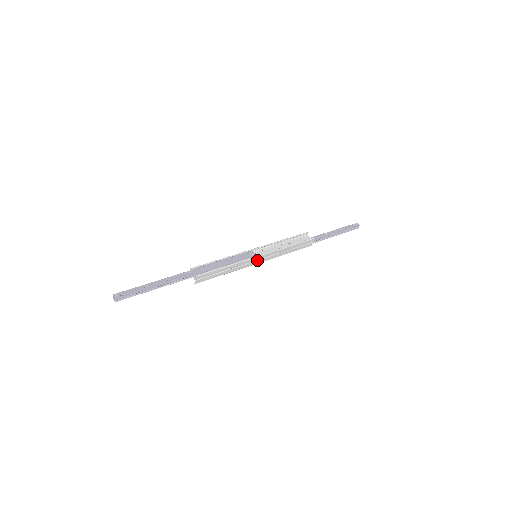
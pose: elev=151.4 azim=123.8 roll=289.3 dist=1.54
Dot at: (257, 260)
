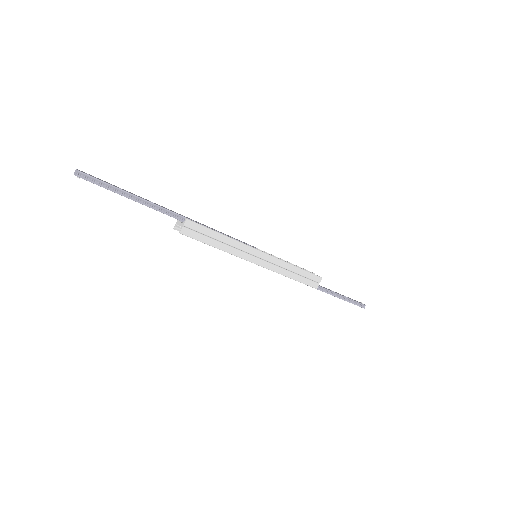
Dot at: (257, 257)
